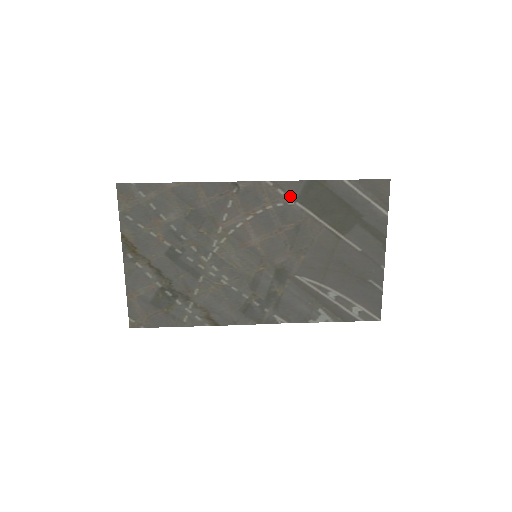
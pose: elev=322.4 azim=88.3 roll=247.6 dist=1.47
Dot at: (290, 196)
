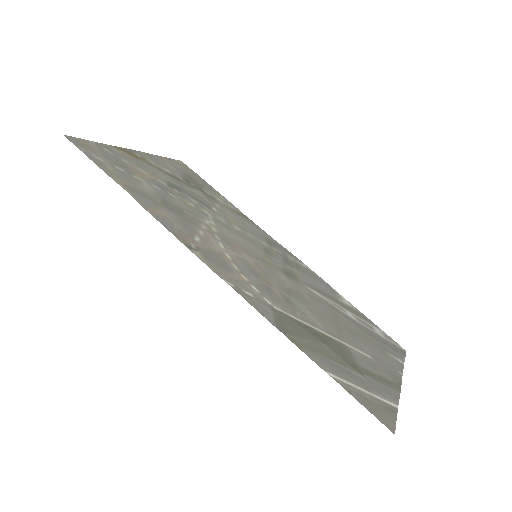
Dot at: (262, 302)
